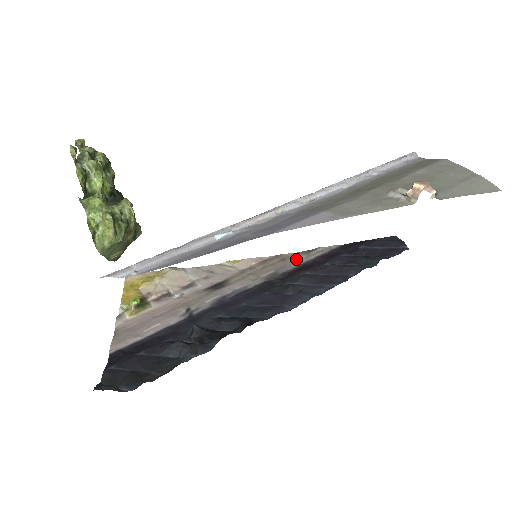
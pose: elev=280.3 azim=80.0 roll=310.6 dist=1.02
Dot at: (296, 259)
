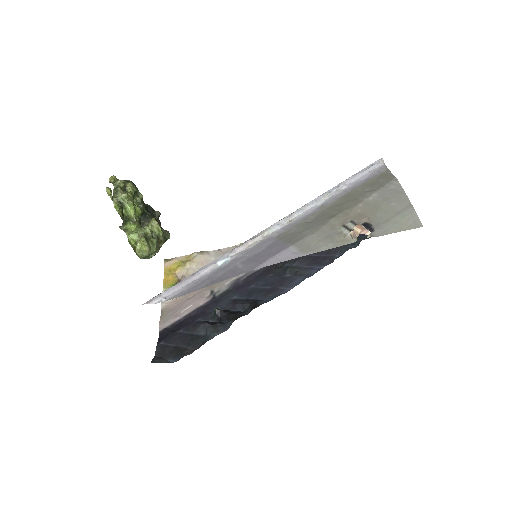
Dot at: occluded
